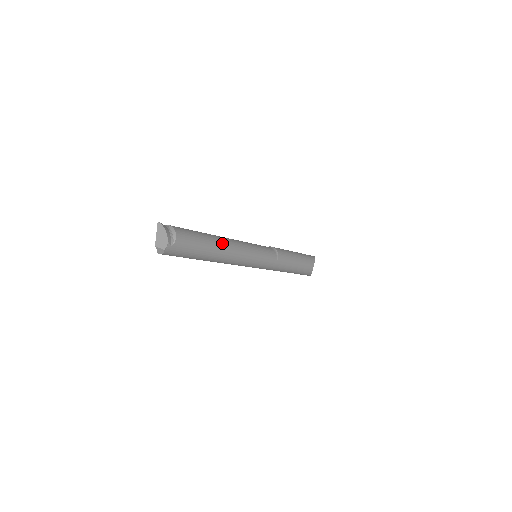
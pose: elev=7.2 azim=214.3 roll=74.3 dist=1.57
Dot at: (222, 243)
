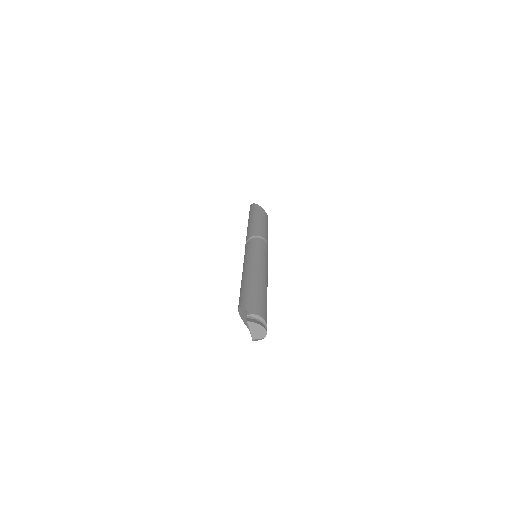
Dot at: (263, 282)
